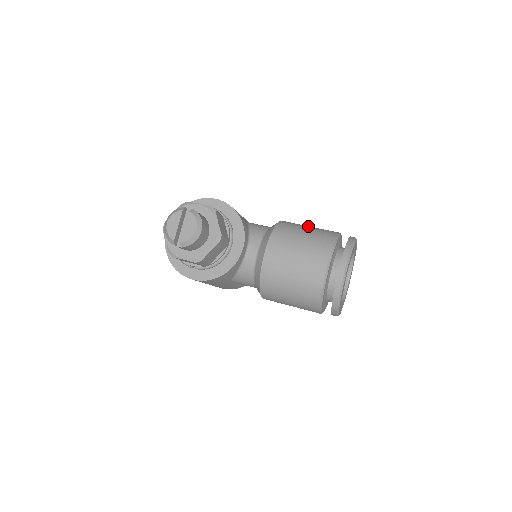
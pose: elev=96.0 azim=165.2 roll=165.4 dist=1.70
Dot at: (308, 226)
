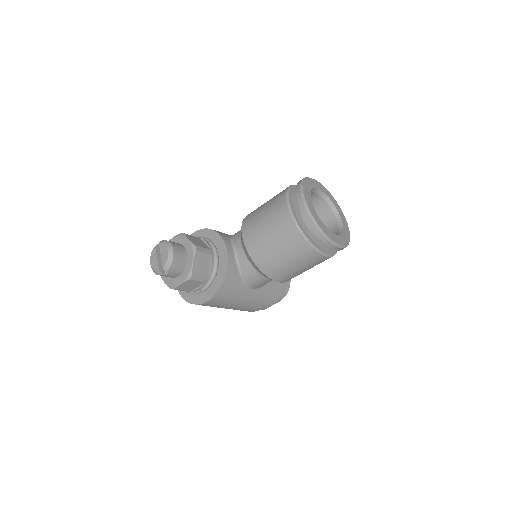
Dot at: occluded
